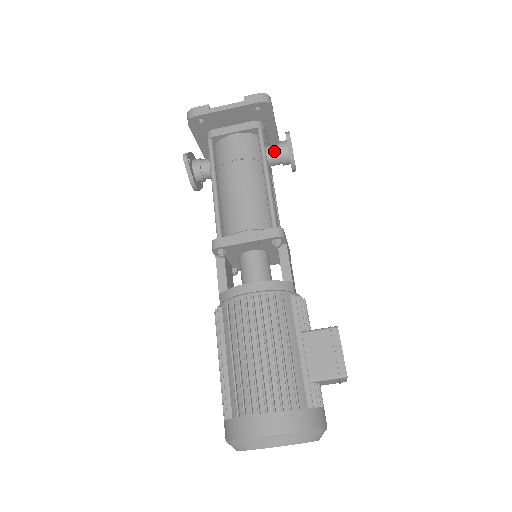
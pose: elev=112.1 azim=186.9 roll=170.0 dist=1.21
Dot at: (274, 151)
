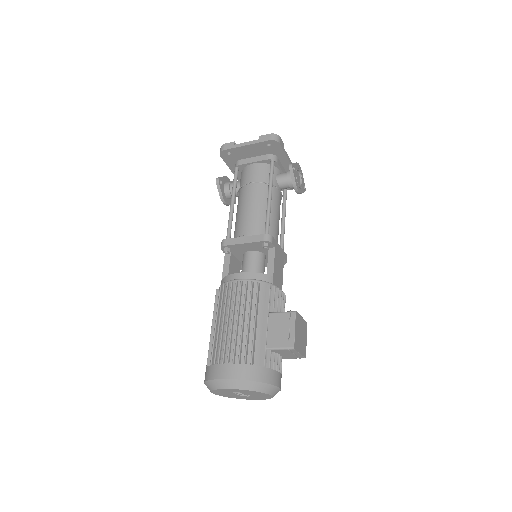
Dot at: (283, 177)
